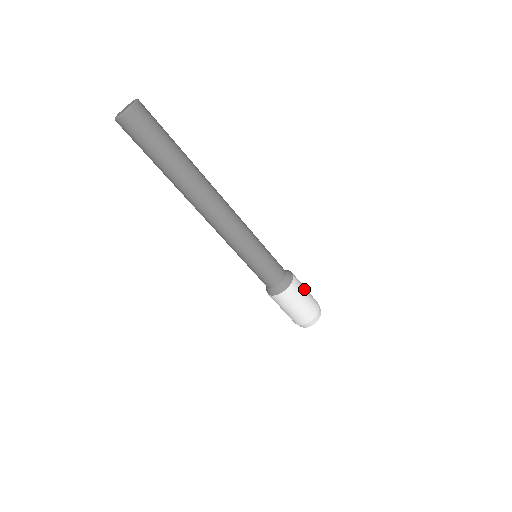
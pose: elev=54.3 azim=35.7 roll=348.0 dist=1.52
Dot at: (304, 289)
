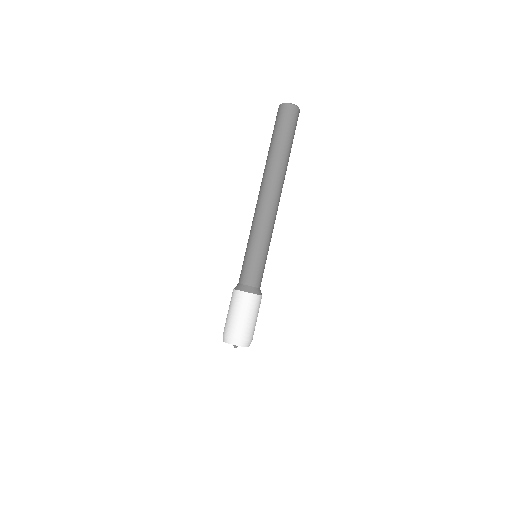
Dot at: (255, 313)
